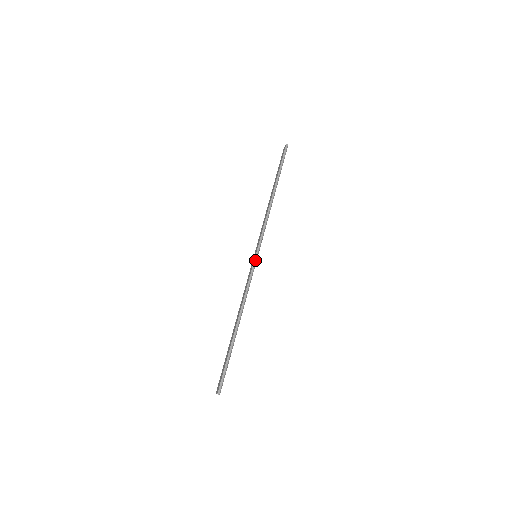
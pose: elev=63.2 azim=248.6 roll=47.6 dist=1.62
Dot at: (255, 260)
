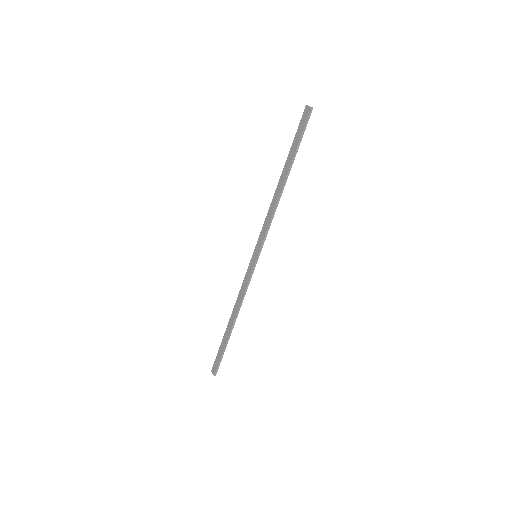
Dot at: (255, 264)
